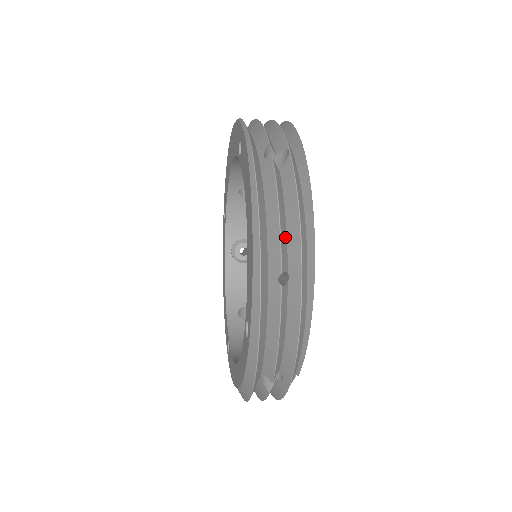
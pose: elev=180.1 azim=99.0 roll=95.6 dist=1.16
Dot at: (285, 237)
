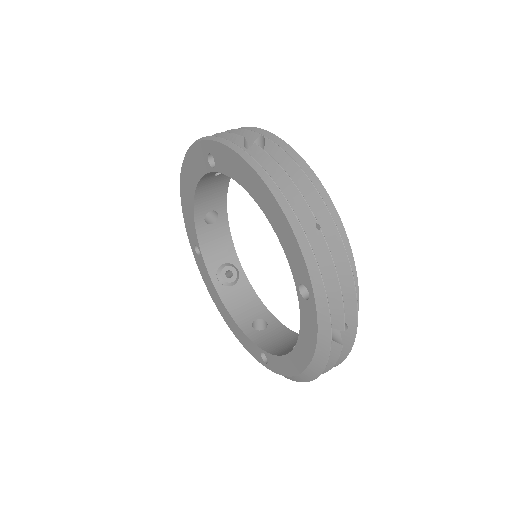
Dot at: occluded
